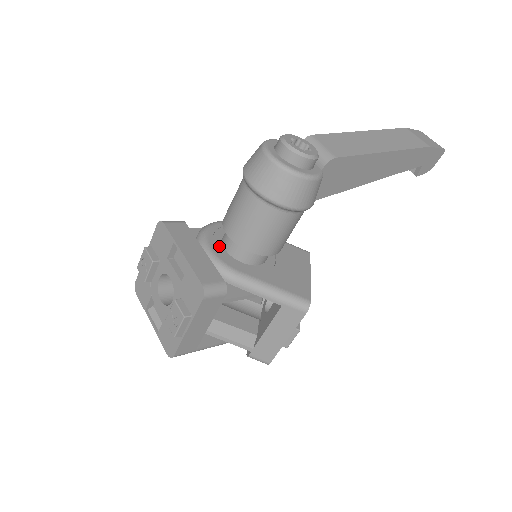
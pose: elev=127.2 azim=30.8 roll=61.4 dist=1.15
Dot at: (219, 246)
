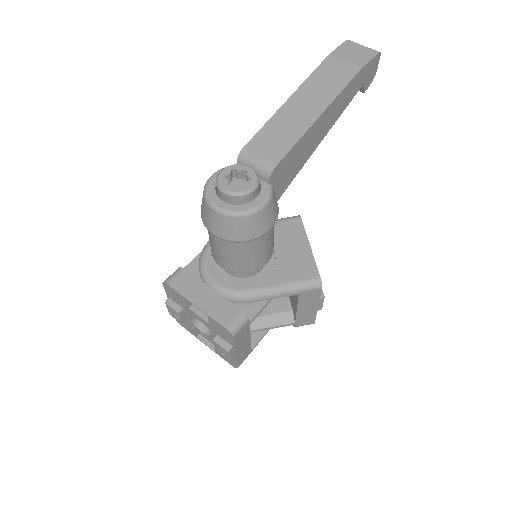
Dot at: (221, 273)
